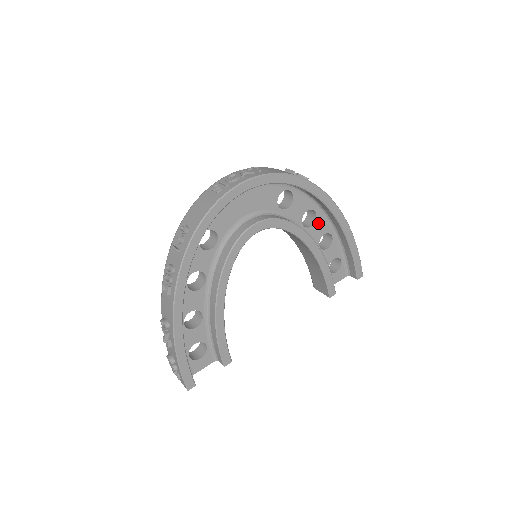
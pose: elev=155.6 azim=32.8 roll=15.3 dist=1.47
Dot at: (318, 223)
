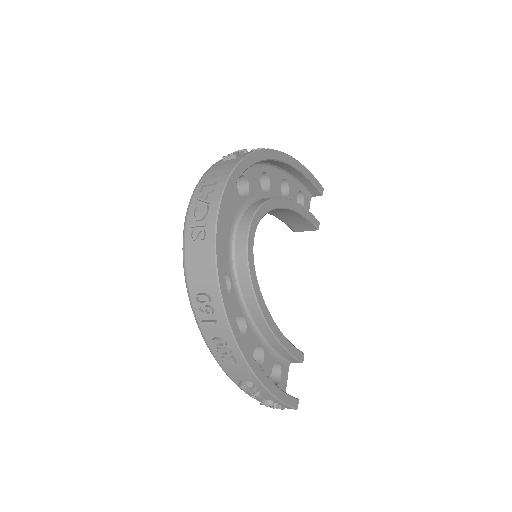
Dot at: (272, 179)
